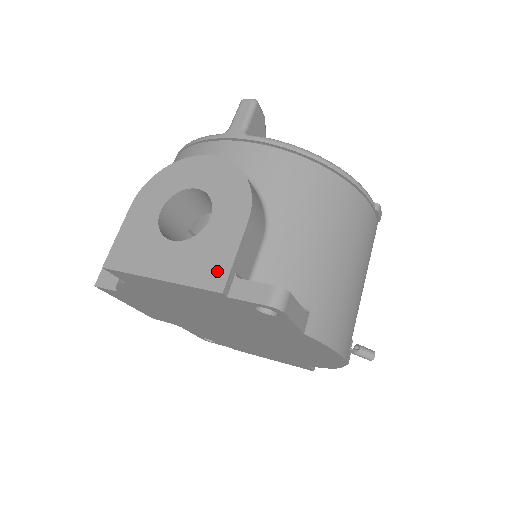
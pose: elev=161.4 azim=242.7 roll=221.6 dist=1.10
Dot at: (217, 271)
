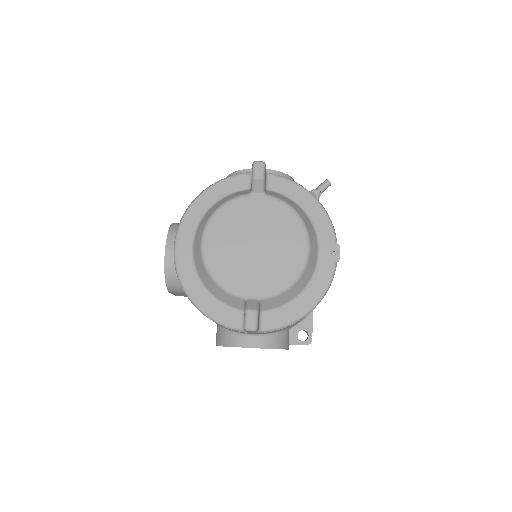
Dot at: occluded
